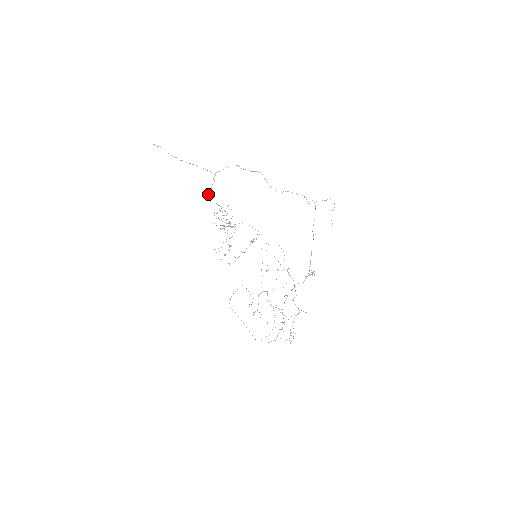
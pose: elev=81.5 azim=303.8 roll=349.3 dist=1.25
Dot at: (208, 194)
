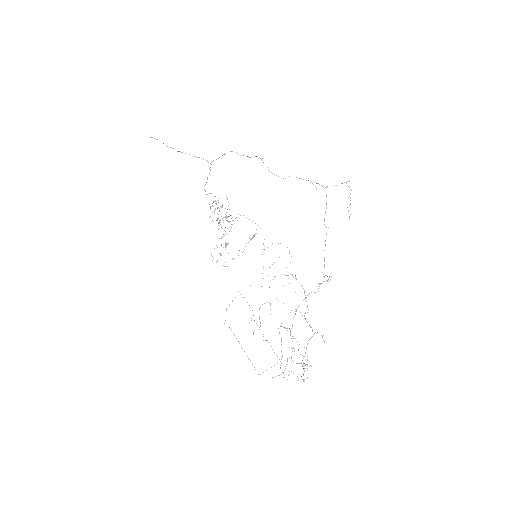
Dot at: (204, 185)
